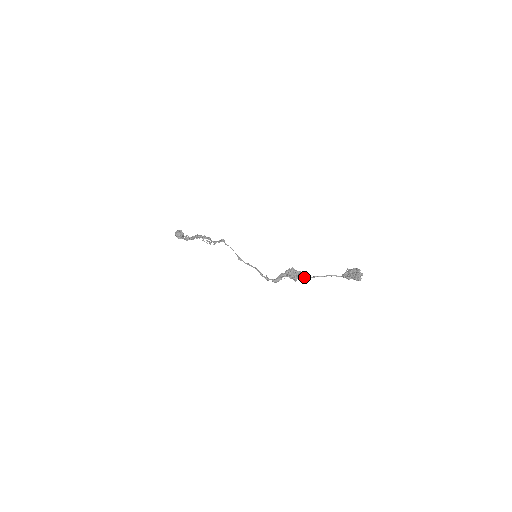
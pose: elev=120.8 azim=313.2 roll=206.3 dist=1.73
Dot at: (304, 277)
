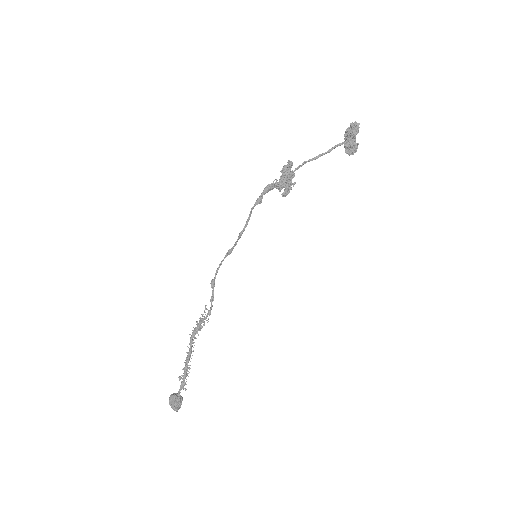
Dot at: (298, 166)
